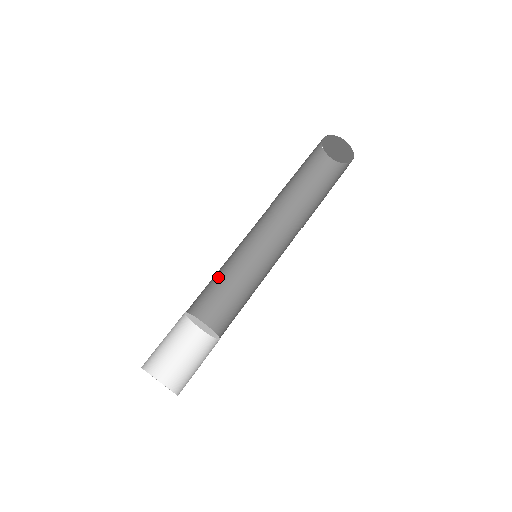
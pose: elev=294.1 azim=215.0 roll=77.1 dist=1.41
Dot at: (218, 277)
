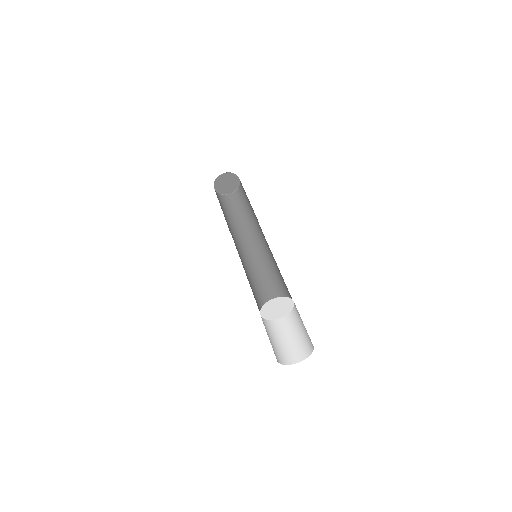
Dot at: occluded
